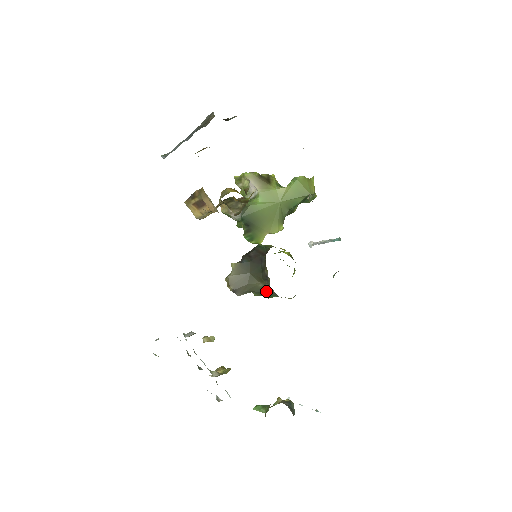
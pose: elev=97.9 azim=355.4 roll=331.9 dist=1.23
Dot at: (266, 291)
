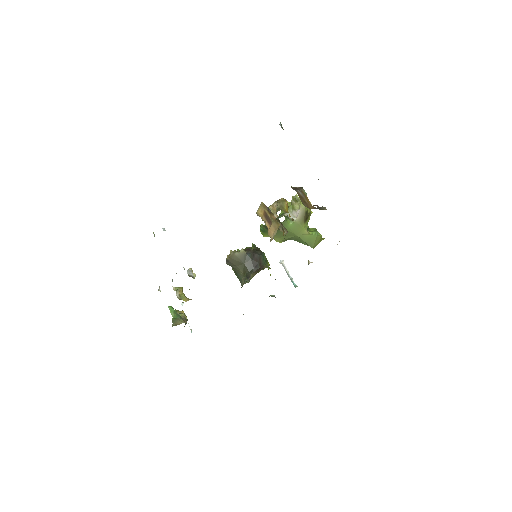
Dot at: (240, 277)
